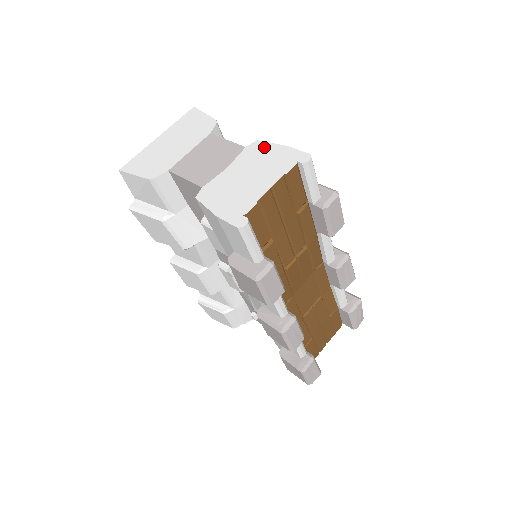
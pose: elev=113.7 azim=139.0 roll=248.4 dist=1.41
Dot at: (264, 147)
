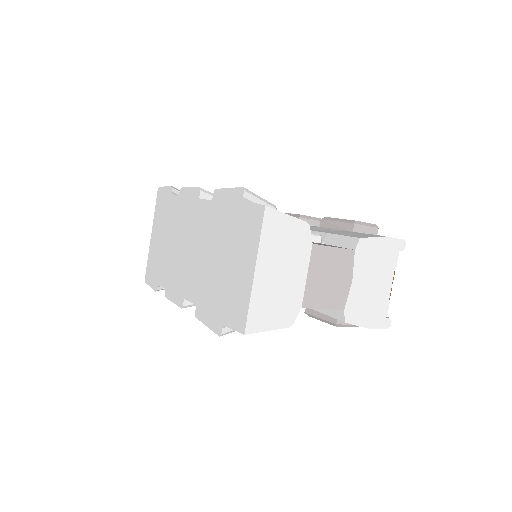
Dot at: (370, 245)
